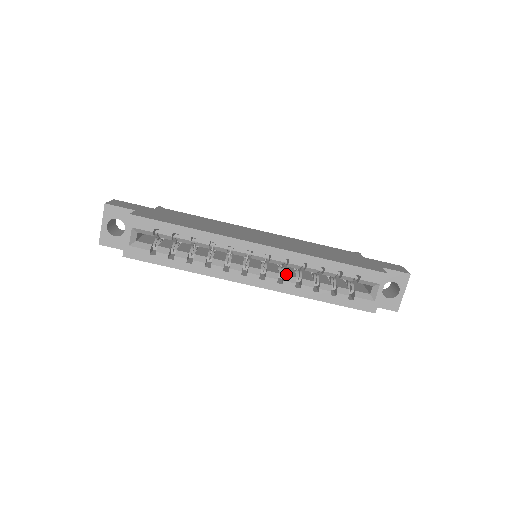
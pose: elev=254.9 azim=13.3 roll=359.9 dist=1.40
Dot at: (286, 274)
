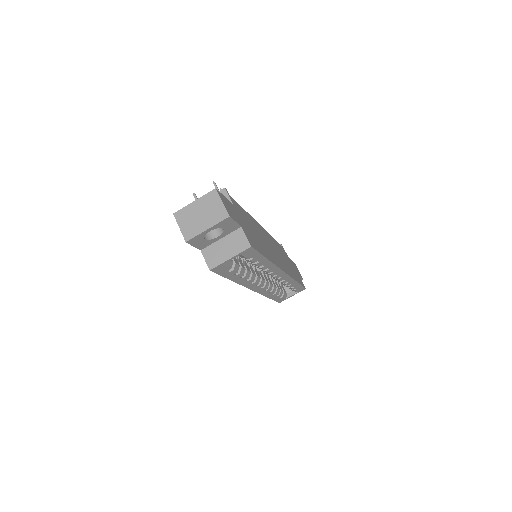
Dot at: (270, 282)
